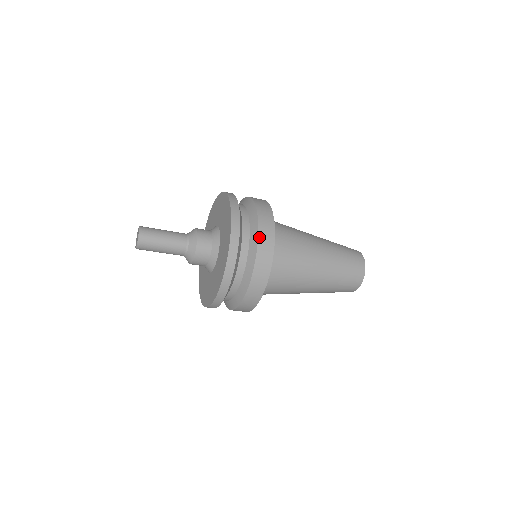
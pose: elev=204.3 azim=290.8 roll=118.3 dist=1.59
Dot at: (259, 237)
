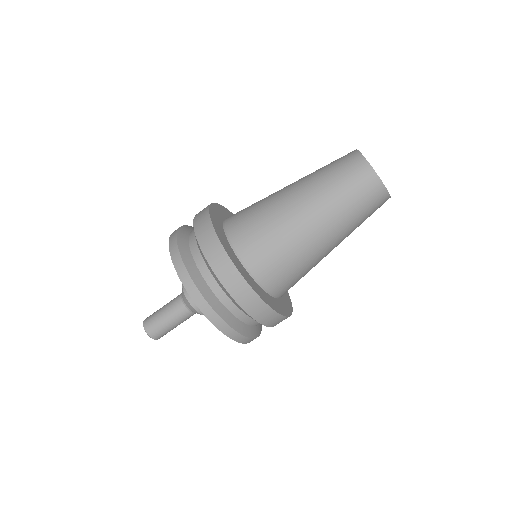
Dot at: occluded
